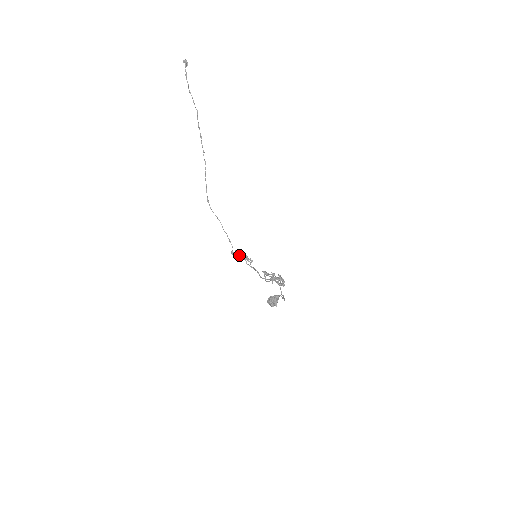
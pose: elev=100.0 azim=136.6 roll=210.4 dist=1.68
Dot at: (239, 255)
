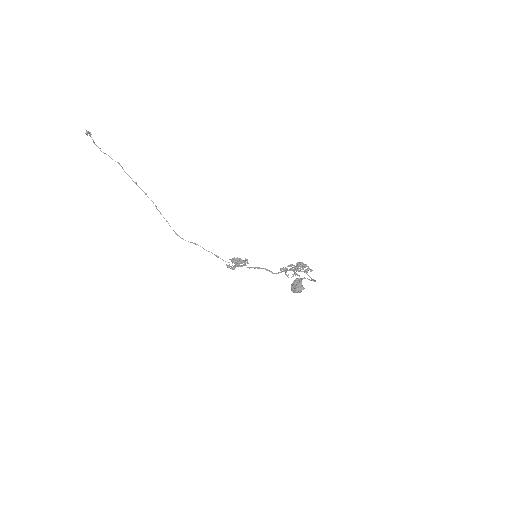
Dot at: (235, 264)
